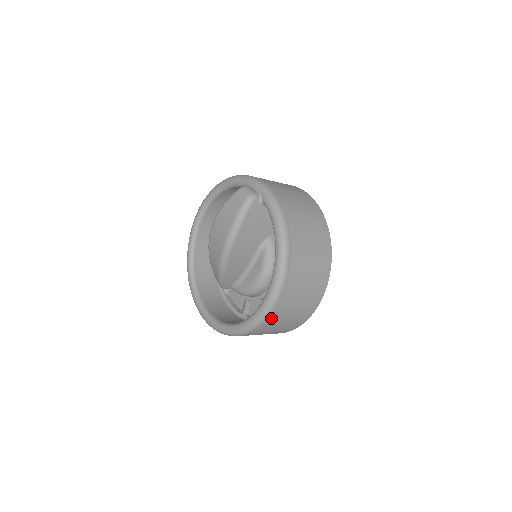
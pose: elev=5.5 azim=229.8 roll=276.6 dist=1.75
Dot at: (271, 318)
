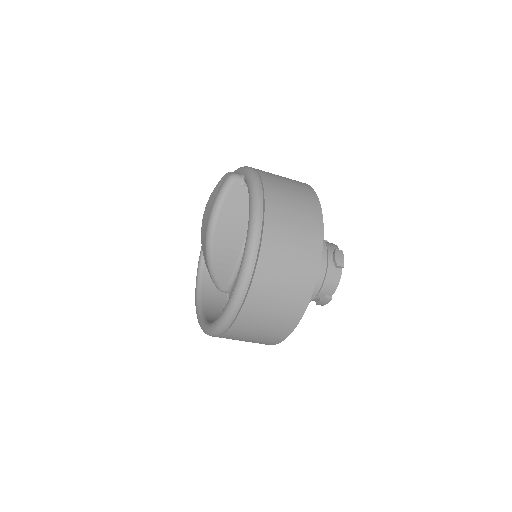
Dot at: (248, 300)
